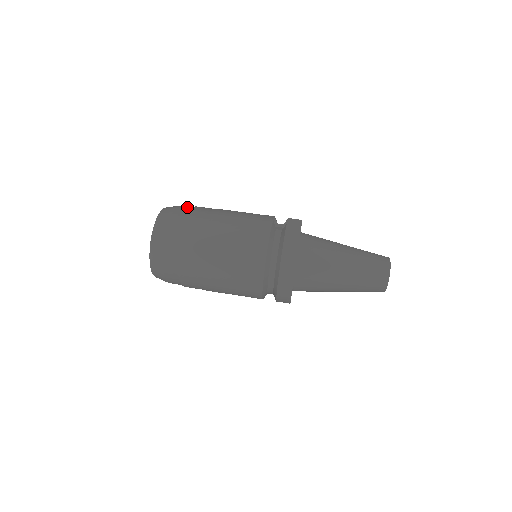
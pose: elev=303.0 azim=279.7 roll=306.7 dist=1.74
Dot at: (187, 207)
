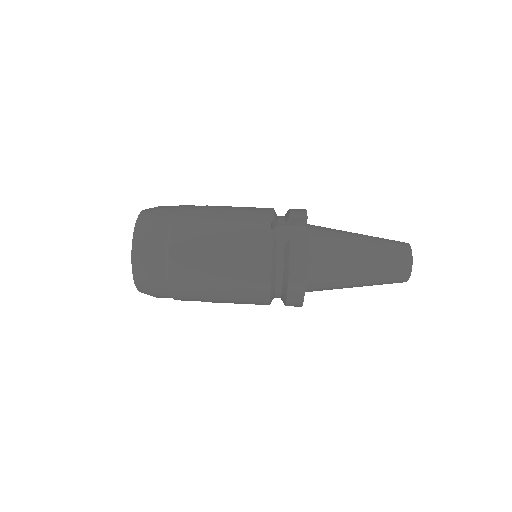
Dot at: (164, 220)
